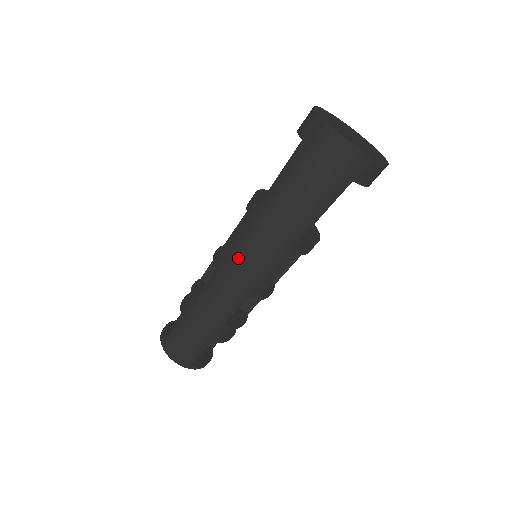
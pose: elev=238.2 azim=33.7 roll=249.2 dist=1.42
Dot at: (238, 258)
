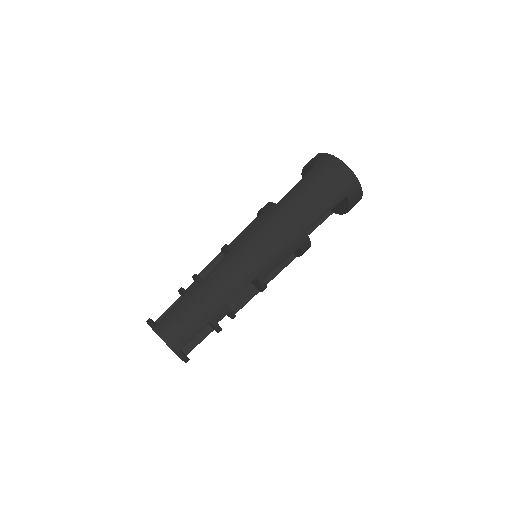
Dot at: (256, 240)
